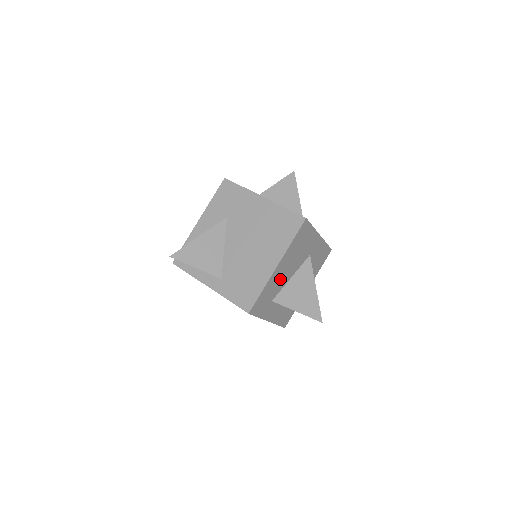
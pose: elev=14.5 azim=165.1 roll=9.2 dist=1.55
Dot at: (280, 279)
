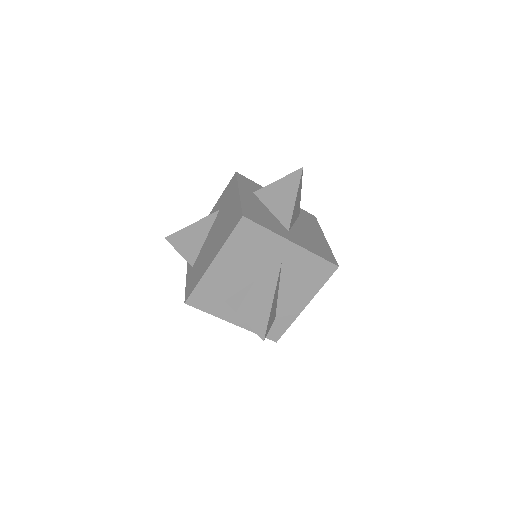
Dot at: (228, 279)
